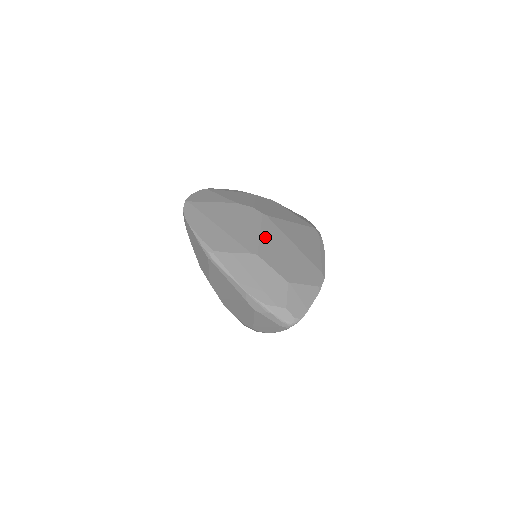
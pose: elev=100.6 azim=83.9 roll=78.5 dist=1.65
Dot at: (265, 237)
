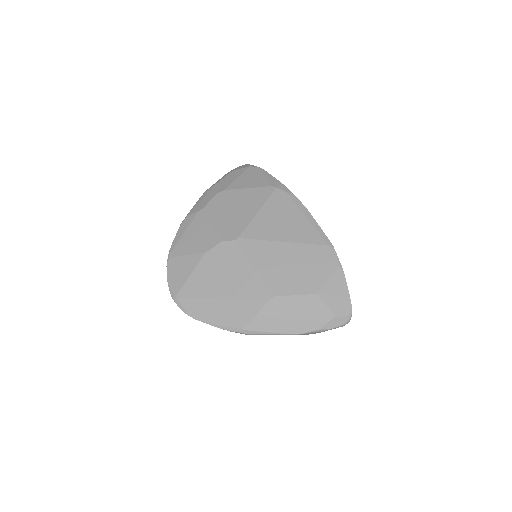
Dot at: (261, 267)
